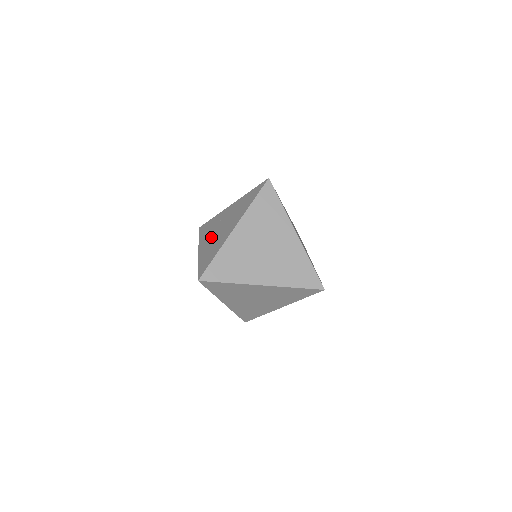
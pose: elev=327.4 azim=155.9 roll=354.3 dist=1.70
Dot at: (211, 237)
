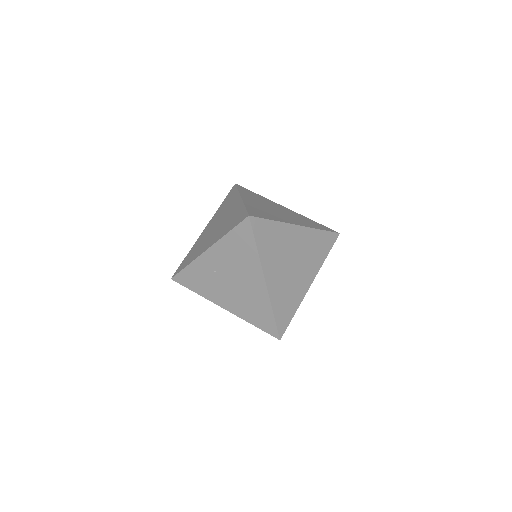
Dot at: (227, 293)
